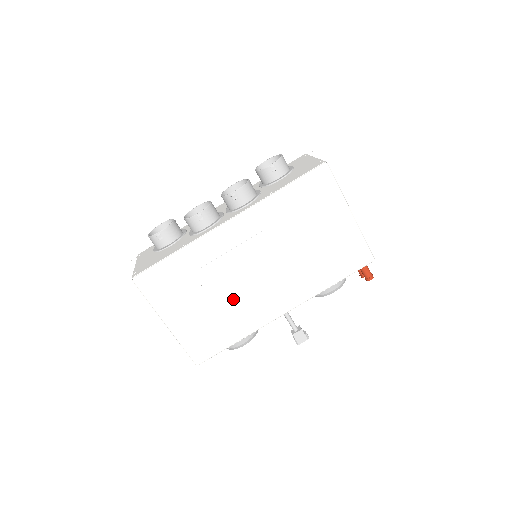
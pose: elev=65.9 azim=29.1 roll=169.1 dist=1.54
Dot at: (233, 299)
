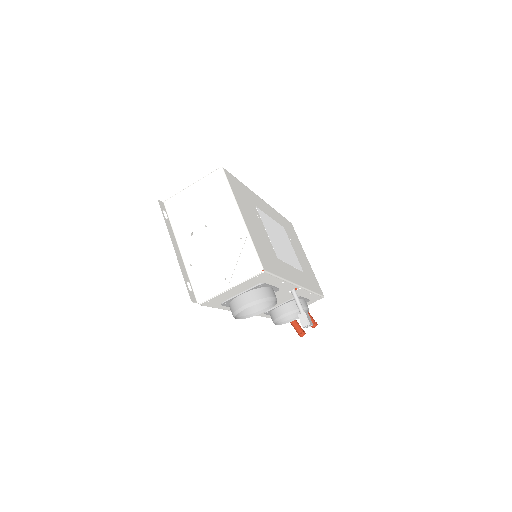
Dot at: (274, 244)
